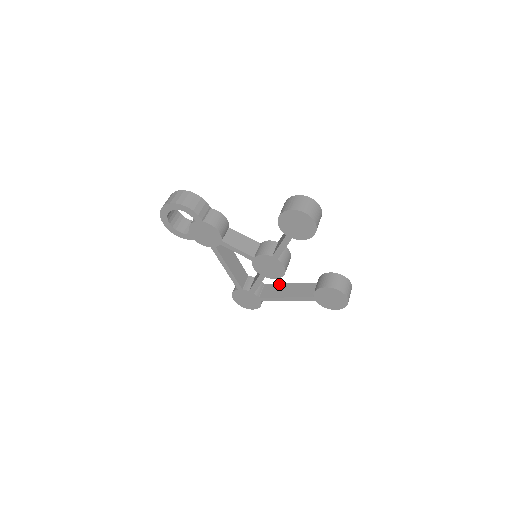
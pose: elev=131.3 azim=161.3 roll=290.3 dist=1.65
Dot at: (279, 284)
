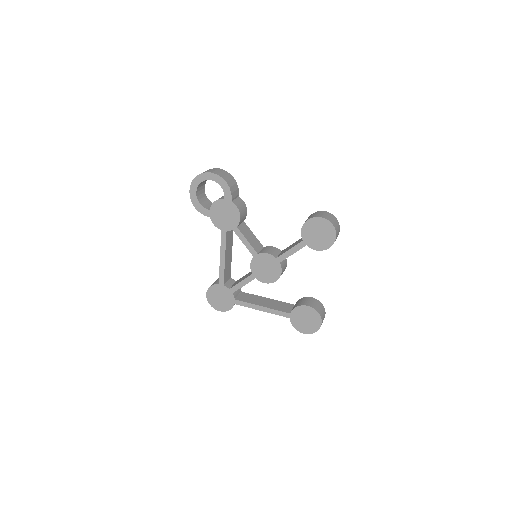
Dot at: (256, 295)
